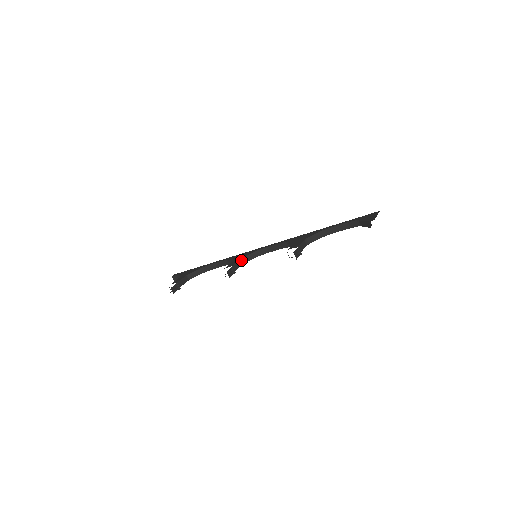
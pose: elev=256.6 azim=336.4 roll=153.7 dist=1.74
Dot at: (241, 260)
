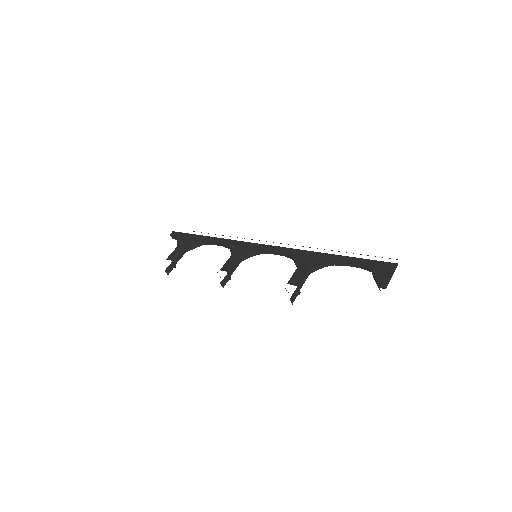
Dot at: (239, 258)
